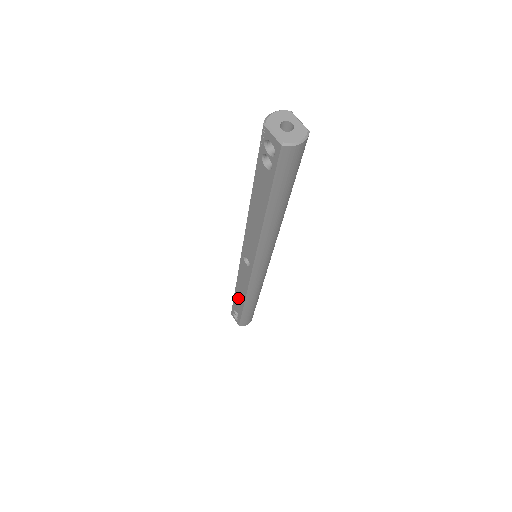
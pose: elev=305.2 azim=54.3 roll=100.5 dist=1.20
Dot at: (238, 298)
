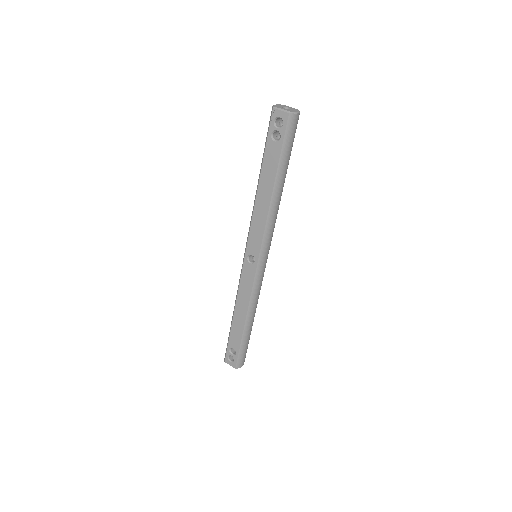
Dot at: (237, 323)
